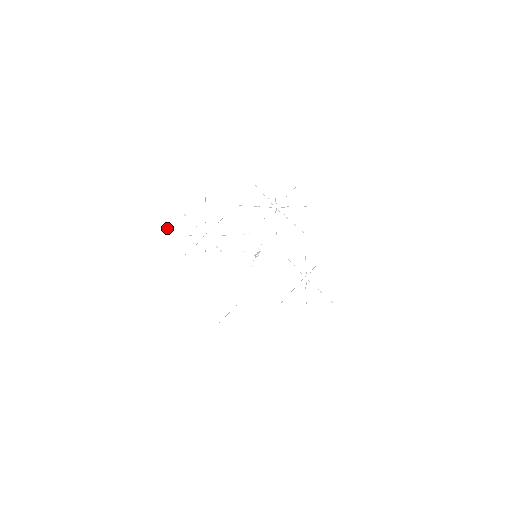
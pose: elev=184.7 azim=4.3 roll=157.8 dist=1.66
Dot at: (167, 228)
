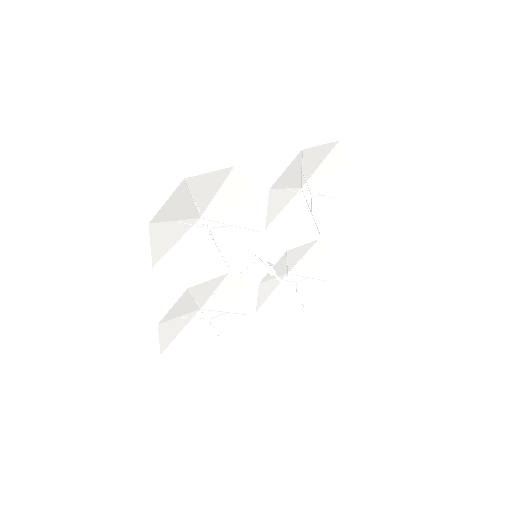
Dot at: (156, 214)
